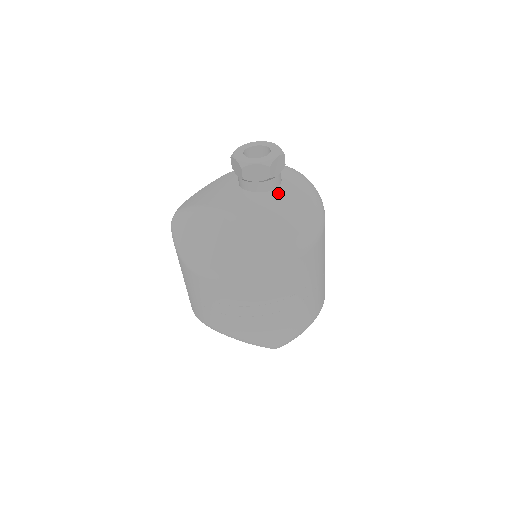
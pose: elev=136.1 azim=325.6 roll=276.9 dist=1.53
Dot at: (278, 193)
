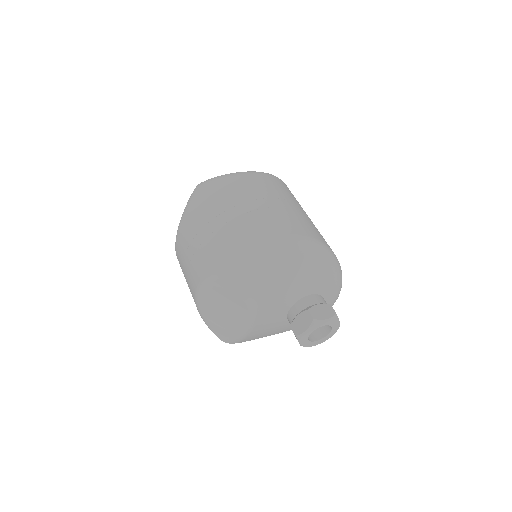
Dot at: occluded
